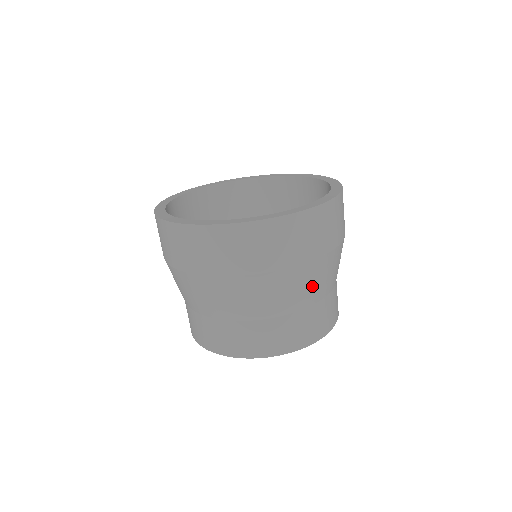
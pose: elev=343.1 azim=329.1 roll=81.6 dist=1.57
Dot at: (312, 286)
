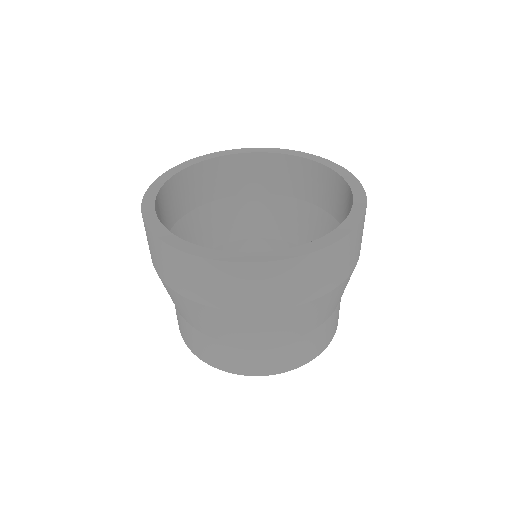
Dot at: occluded
